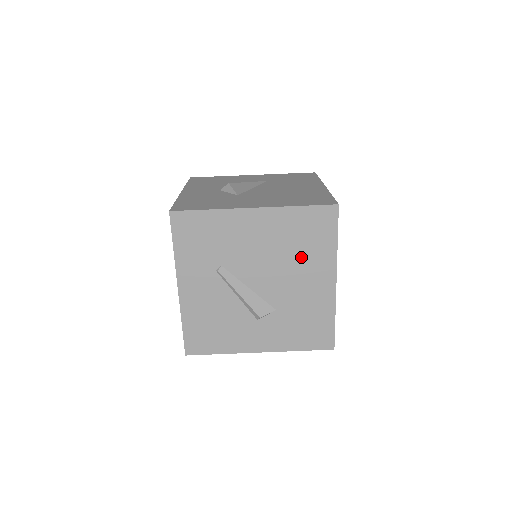
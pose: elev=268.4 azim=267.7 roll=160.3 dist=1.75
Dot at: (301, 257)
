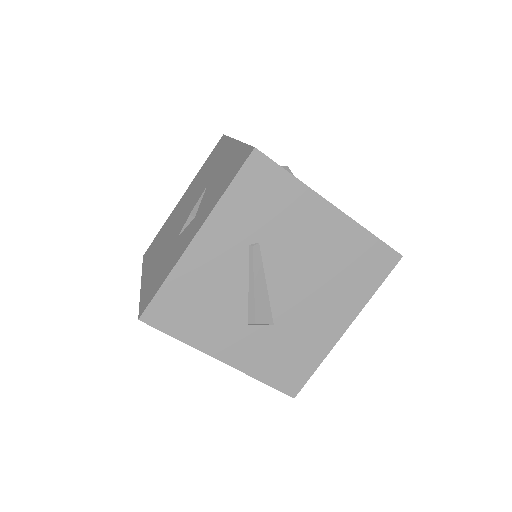
Dot at: (337, 285)
